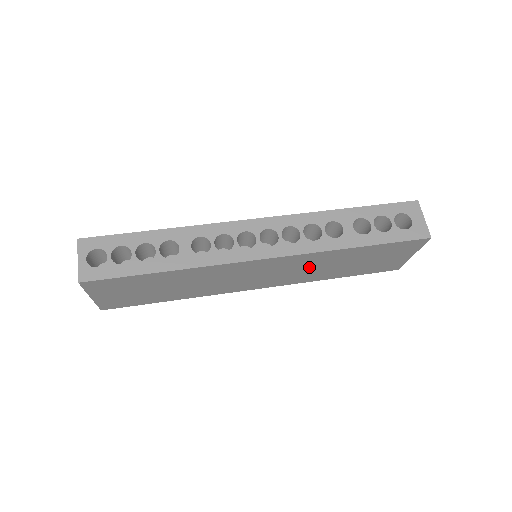
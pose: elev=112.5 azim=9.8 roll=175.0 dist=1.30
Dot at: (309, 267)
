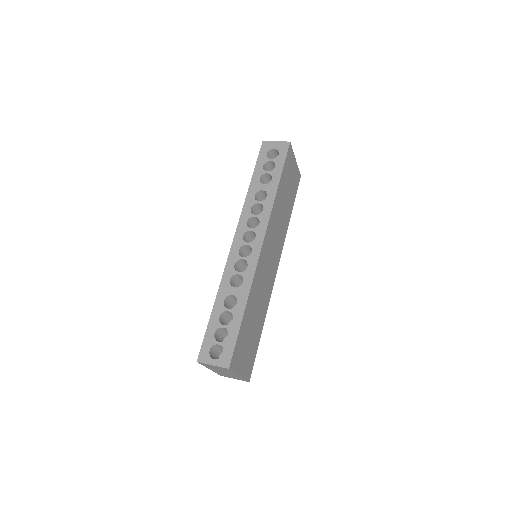
Dot at: (278, 224)
